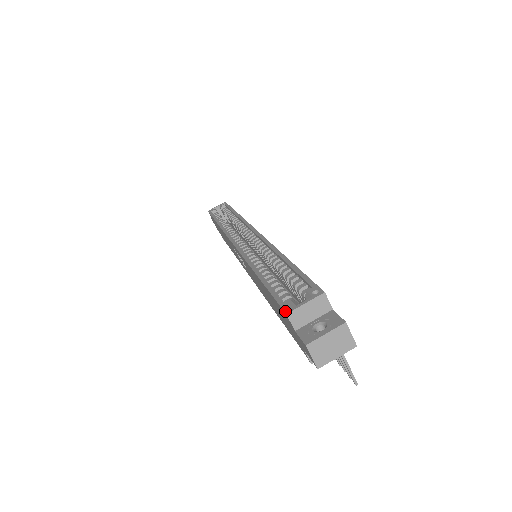
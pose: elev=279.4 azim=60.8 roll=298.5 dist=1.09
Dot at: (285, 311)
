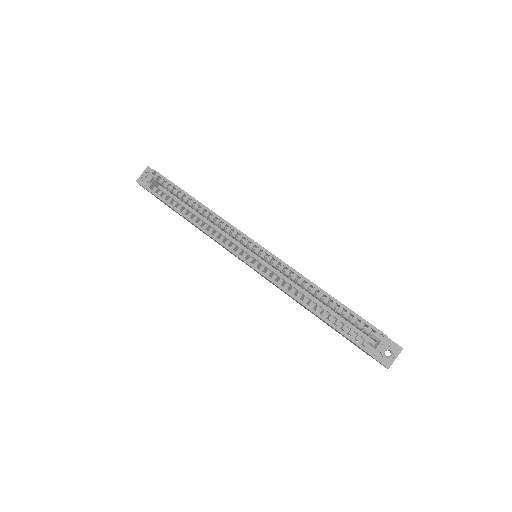
Dot at: (371, 355)
